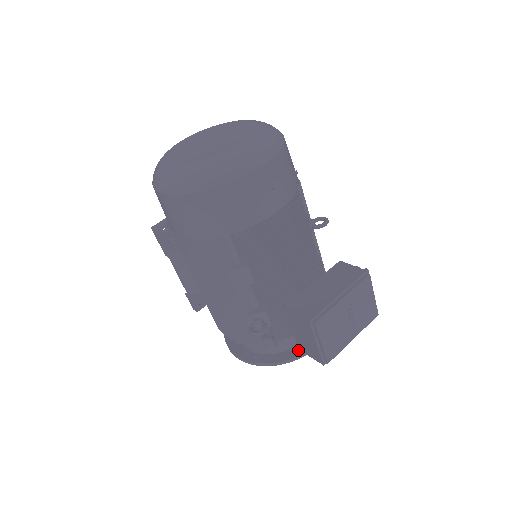
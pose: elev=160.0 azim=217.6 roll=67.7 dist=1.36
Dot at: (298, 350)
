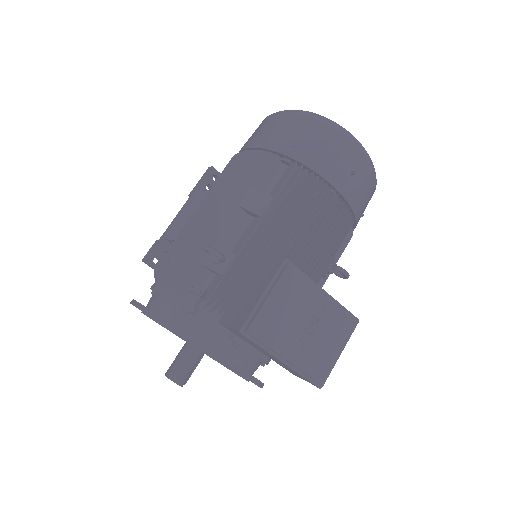
Dot at: occluded
